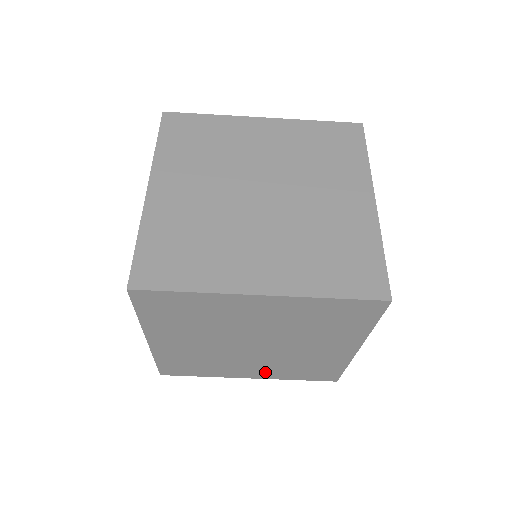
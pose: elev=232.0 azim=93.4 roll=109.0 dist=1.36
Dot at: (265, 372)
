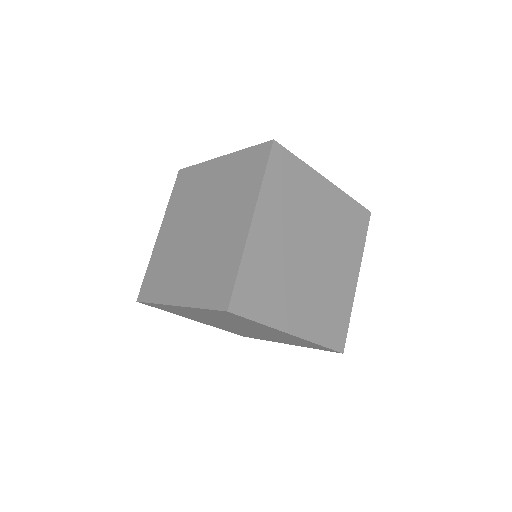
Dot at: occluded
